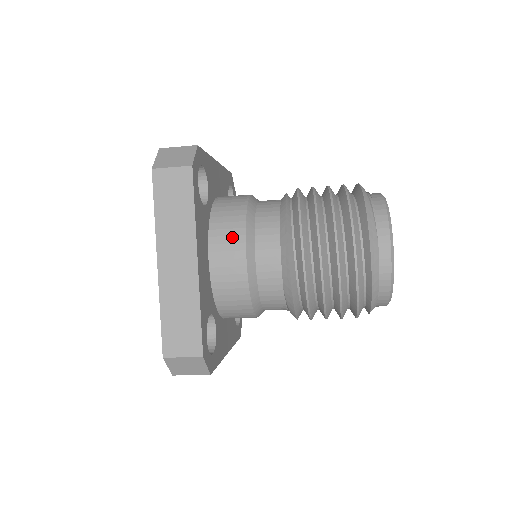
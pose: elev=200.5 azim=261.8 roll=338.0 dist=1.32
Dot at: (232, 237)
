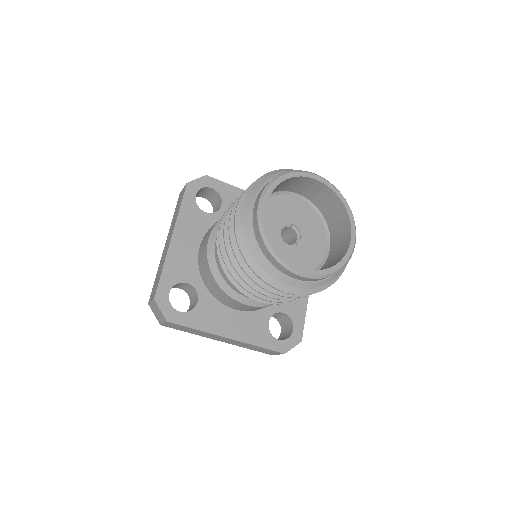
Dot at: occluded
